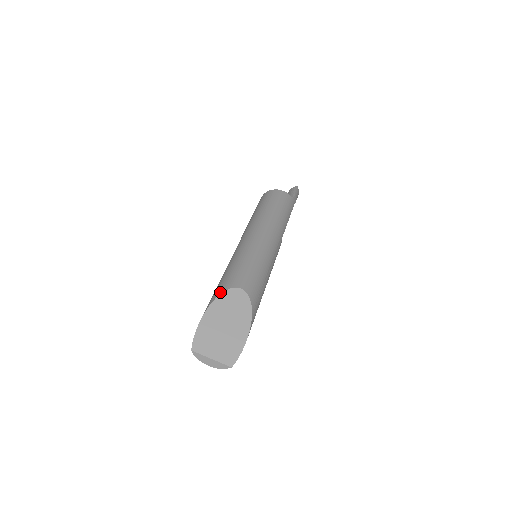
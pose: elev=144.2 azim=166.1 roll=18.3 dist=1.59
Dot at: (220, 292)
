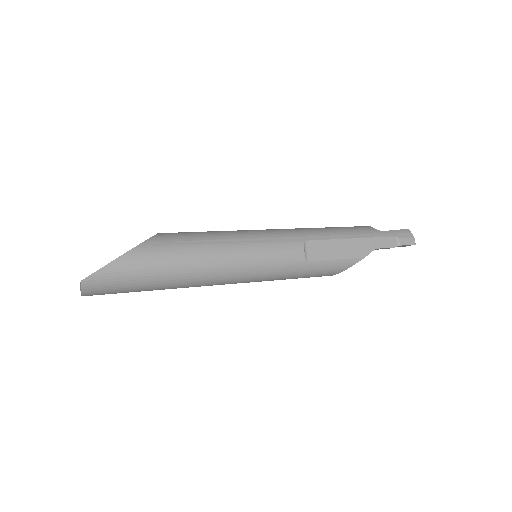
Dot at: occluded
